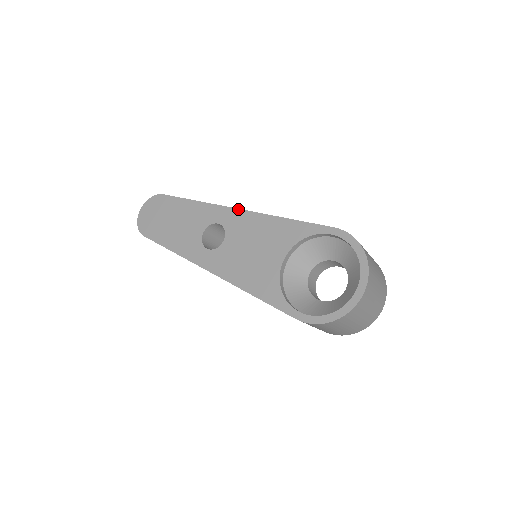
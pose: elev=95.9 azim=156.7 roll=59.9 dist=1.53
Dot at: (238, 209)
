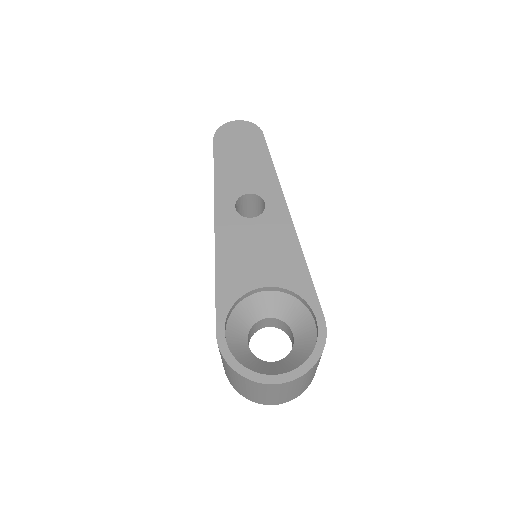
Dot at: occluded
